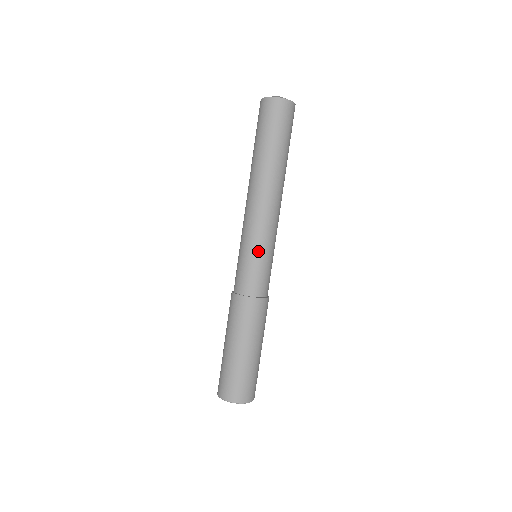
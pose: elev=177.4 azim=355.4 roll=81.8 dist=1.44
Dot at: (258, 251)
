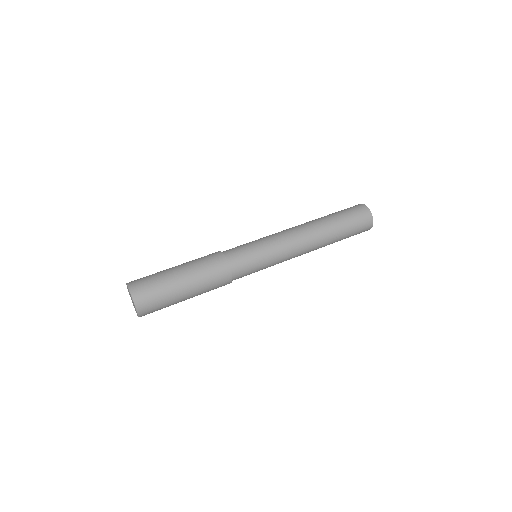
Dot at: (262, 245)
